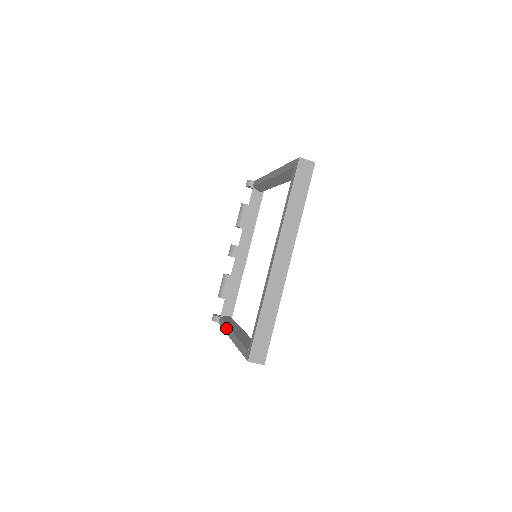
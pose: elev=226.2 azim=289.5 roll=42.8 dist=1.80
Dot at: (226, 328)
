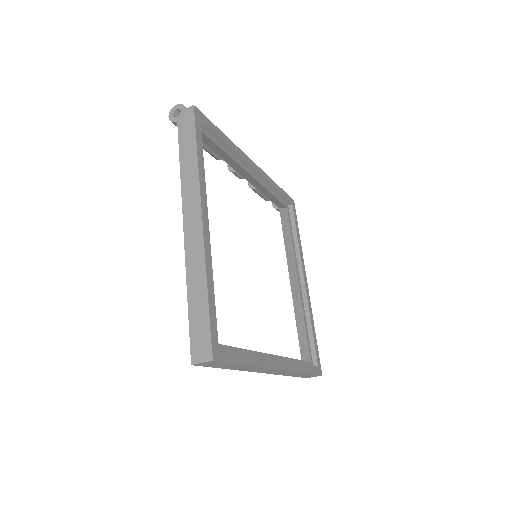
Dot at: (287, 258)
